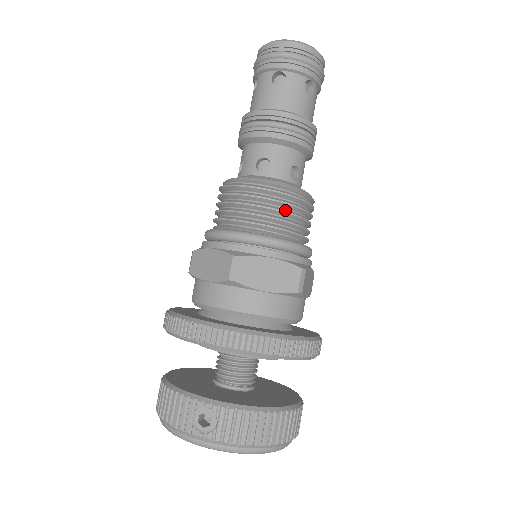
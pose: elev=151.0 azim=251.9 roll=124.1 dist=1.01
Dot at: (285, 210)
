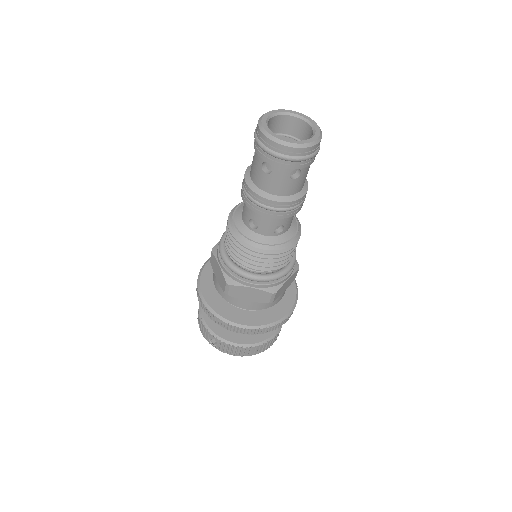
Dot at: (264, 261)
